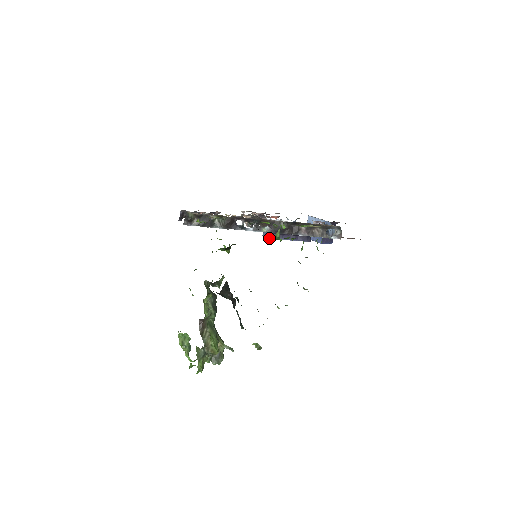
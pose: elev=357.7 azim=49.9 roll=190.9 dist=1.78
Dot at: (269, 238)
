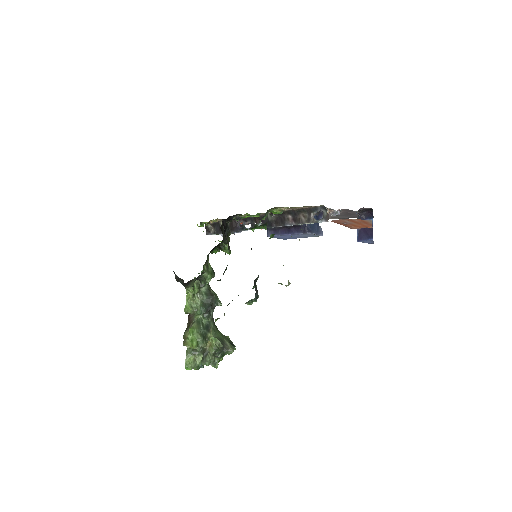
Dot at: (269, 236)
